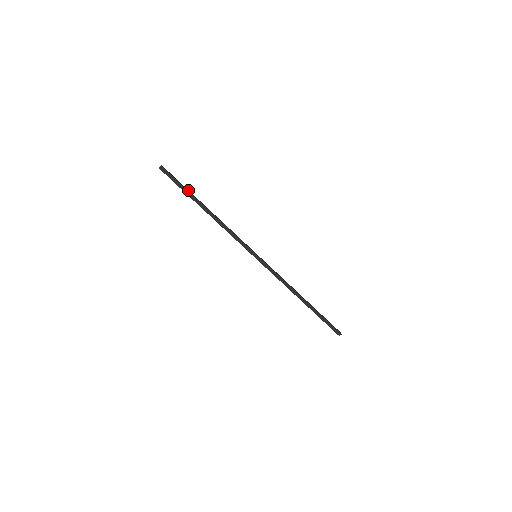
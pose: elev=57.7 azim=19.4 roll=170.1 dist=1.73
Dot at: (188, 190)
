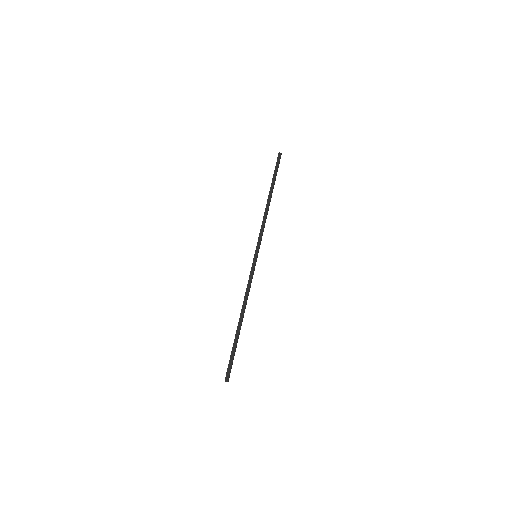
Dot at: occluded
